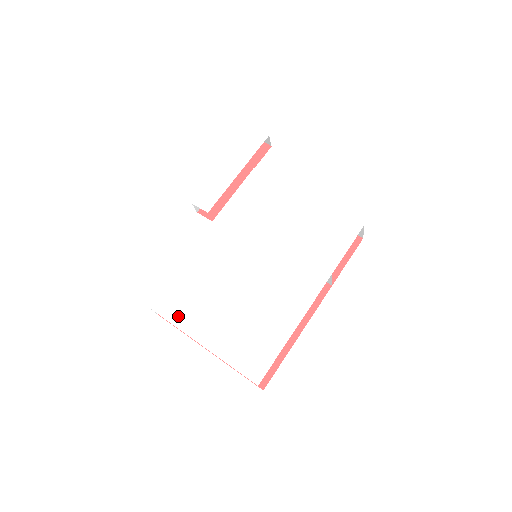
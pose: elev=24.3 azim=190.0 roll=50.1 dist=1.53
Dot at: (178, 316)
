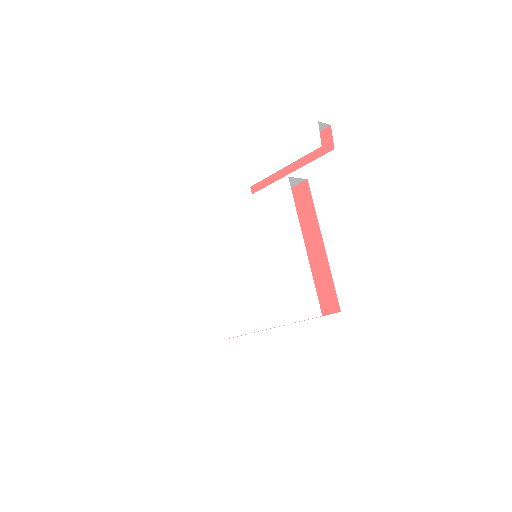
Dot at: (191, 260)
